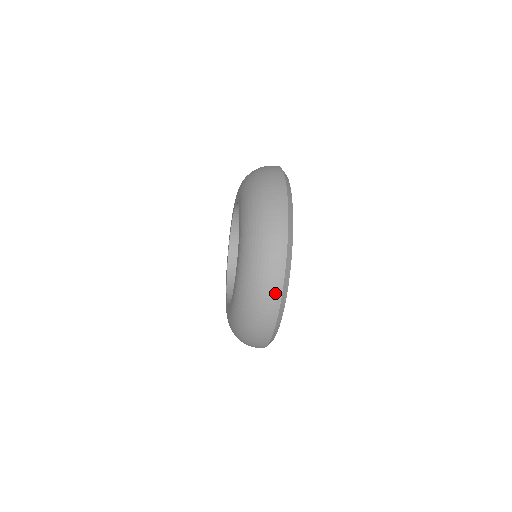
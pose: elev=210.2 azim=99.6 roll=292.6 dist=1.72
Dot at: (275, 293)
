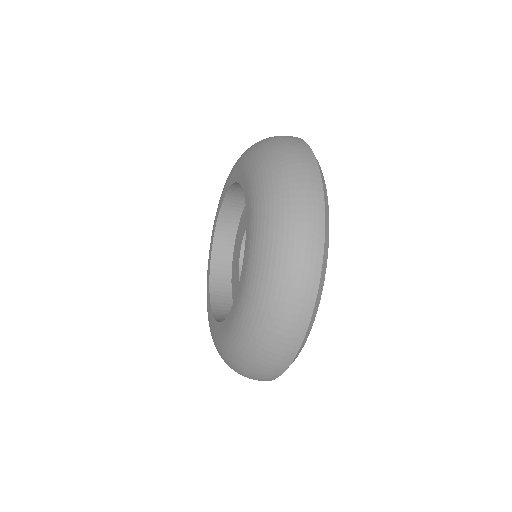
Dot at: (266, 379)
